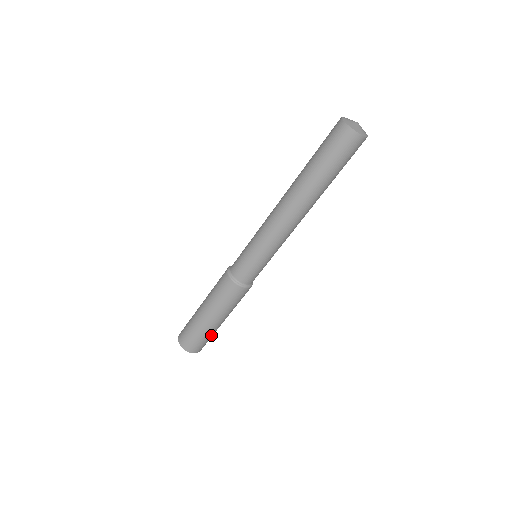
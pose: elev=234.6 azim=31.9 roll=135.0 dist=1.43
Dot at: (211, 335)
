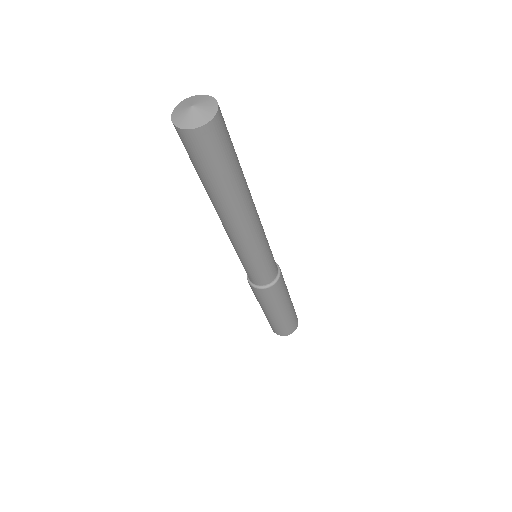
Dot at: (280, 324)
